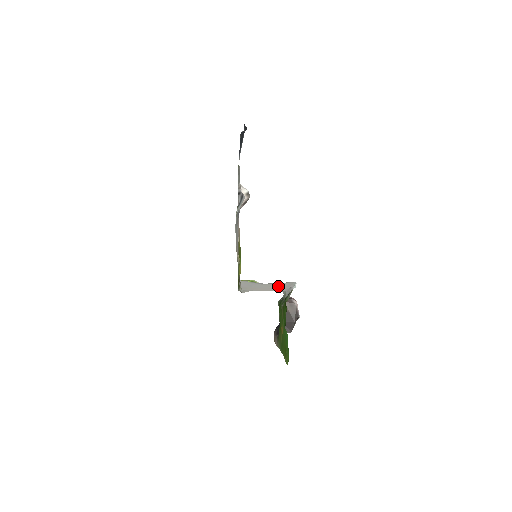
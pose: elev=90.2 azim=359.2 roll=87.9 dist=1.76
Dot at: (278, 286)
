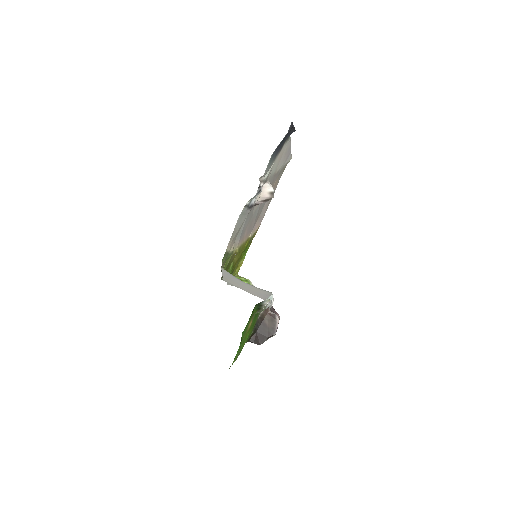
Dot at: (257, 291)
